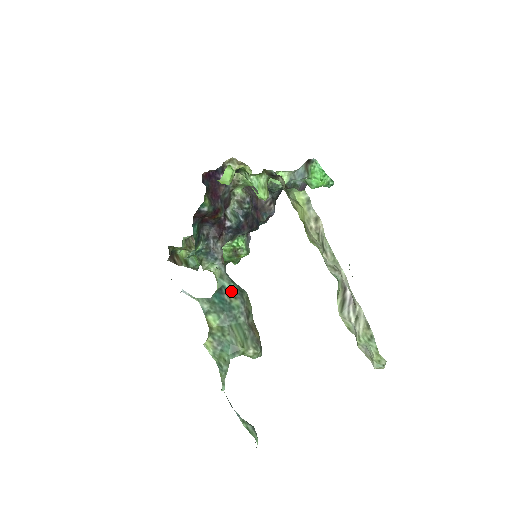
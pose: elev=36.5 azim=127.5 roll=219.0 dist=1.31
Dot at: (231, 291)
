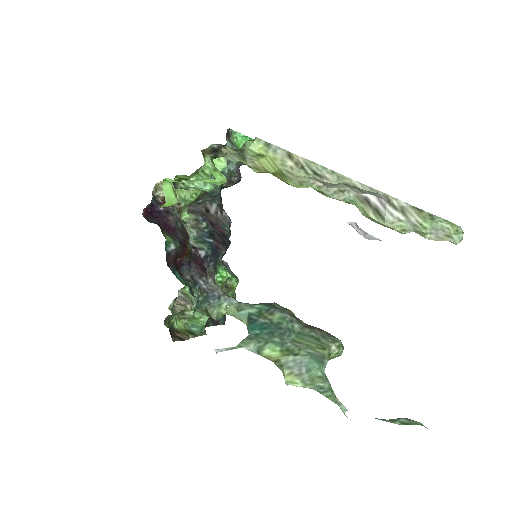
Dot at: (261, 312)
